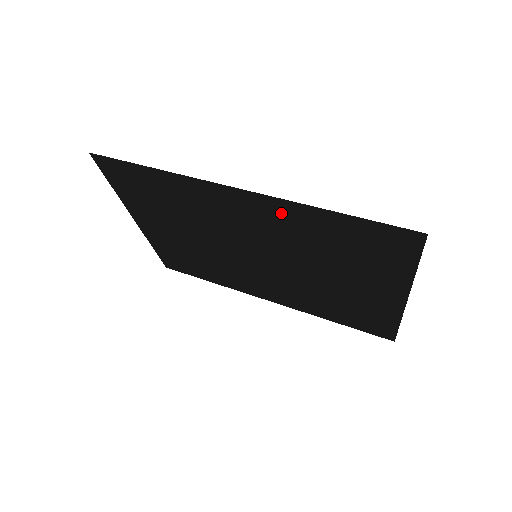
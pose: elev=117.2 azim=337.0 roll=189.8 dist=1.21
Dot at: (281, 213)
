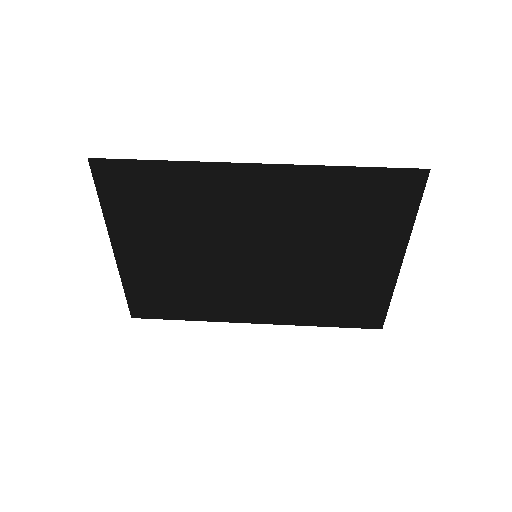
Dot at: (298, 184)
